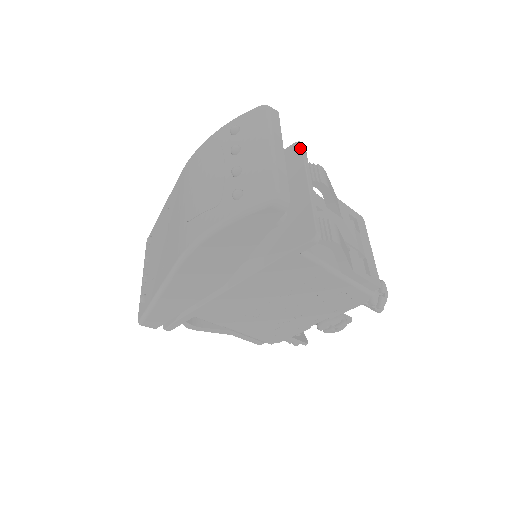
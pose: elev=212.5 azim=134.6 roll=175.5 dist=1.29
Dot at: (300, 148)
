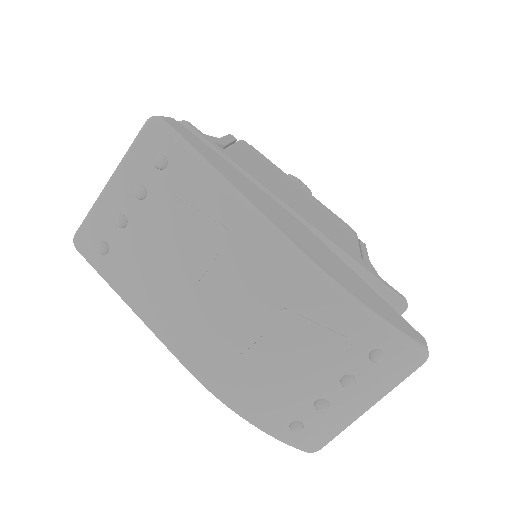
Dot at: occluded
